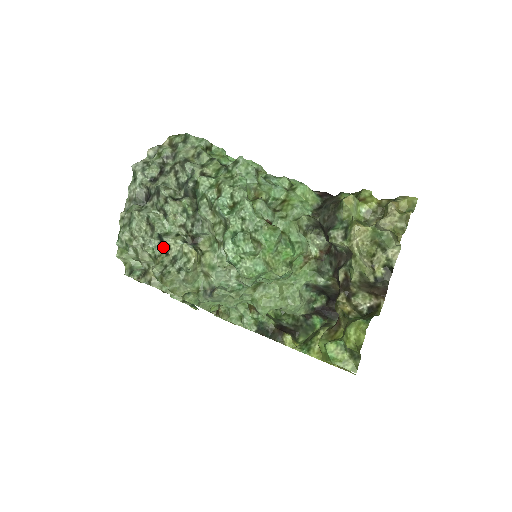
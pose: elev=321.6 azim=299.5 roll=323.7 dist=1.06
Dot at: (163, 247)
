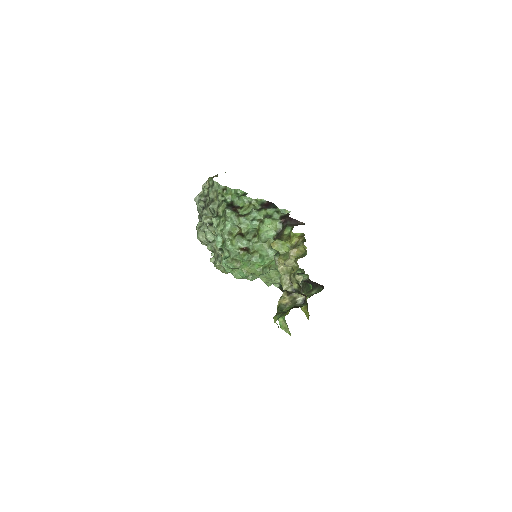
Dot at: (214, 248)
